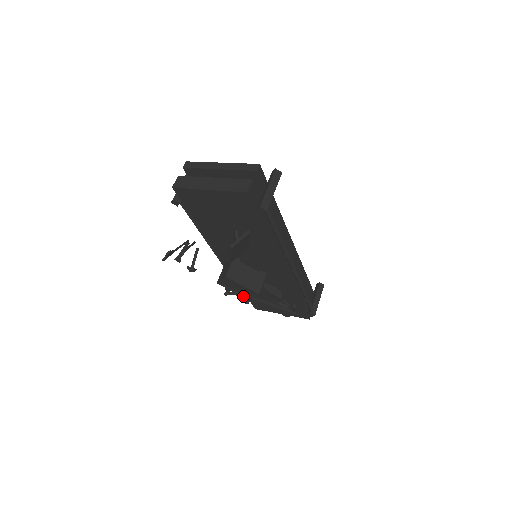
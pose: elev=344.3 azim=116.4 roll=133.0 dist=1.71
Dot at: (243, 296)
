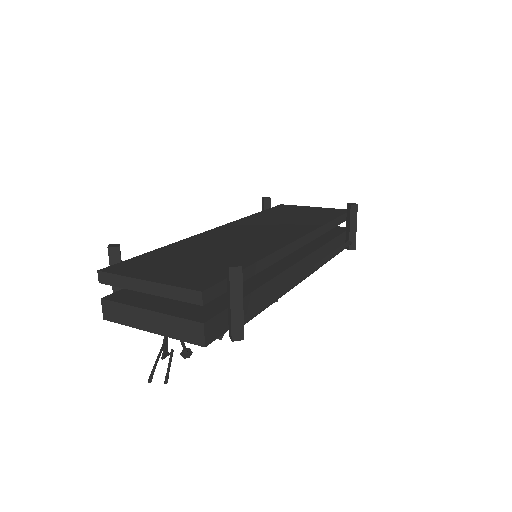
Dot at: occluded
